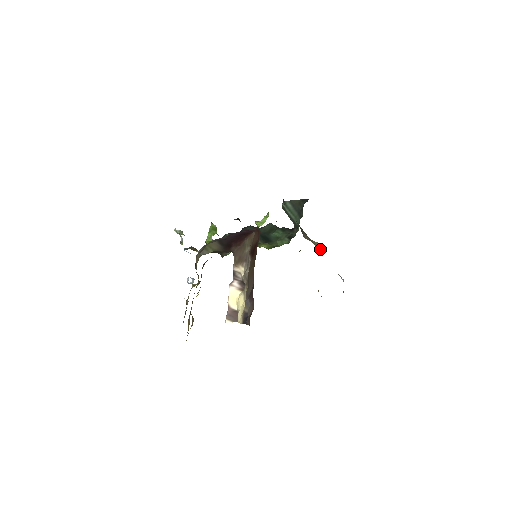
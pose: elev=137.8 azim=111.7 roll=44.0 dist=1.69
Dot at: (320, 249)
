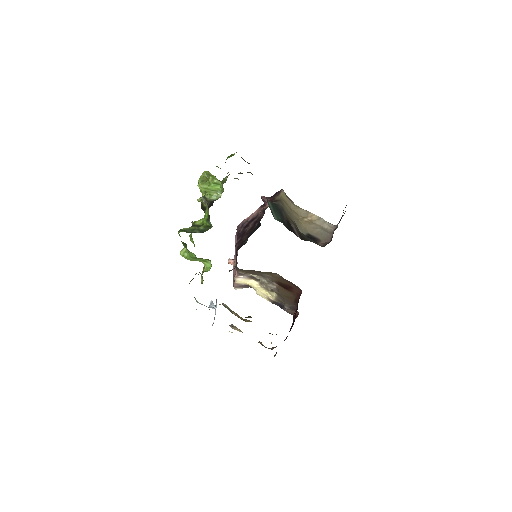
Dot at: (286, 195)
